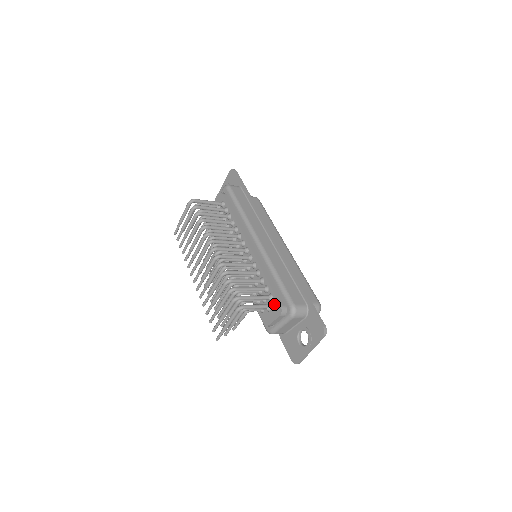
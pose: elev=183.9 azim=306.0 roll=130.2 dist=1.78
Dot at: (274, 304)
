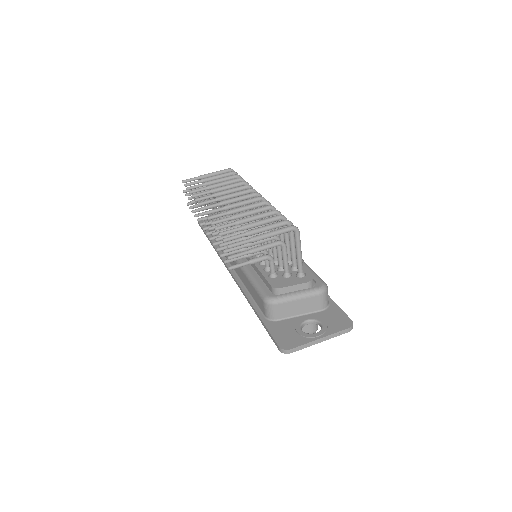
Dot at: (303, 271)
